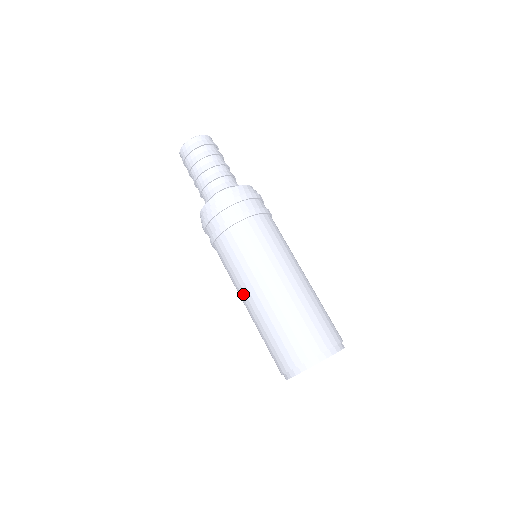
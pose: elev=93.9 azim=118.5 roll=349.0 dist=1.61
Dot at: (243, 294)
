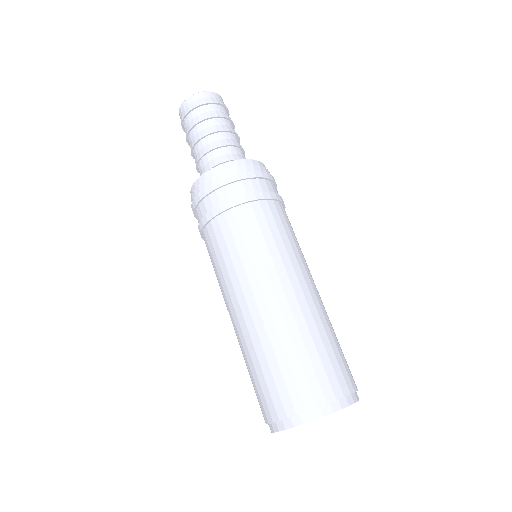
Dot at: (228, 306)
